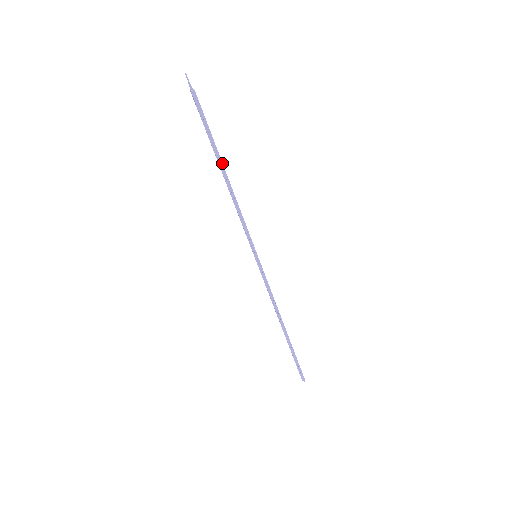
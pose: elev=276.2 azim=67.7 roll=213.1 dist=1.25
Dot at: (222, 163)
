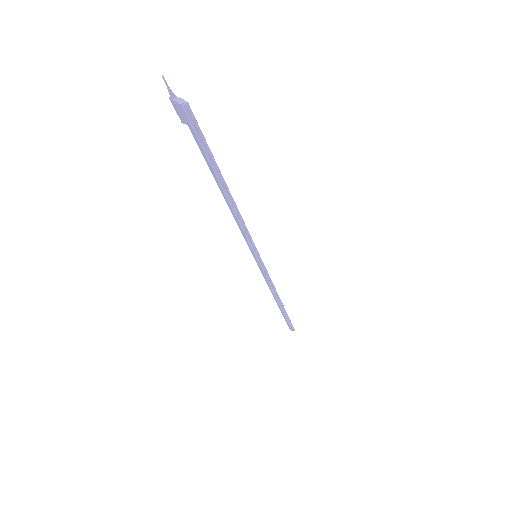
Dot at: (224, 181)
